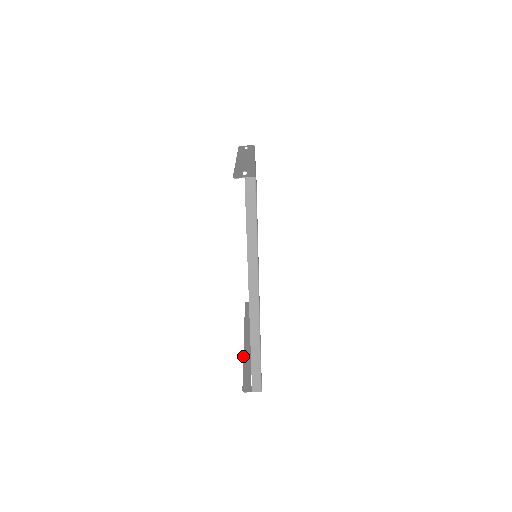
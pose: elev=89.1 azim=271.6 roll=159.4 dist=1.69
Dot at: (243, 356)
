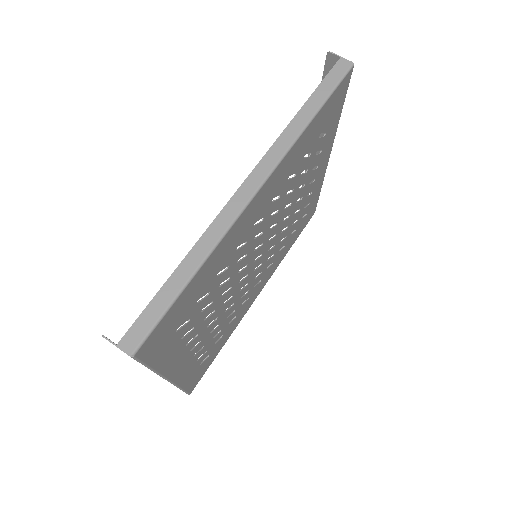
Dot at: occluded
